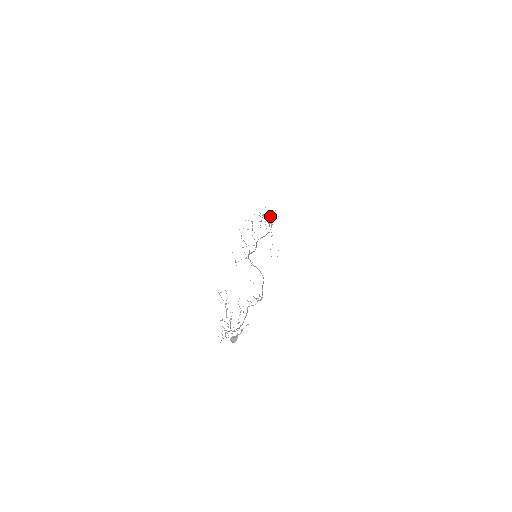
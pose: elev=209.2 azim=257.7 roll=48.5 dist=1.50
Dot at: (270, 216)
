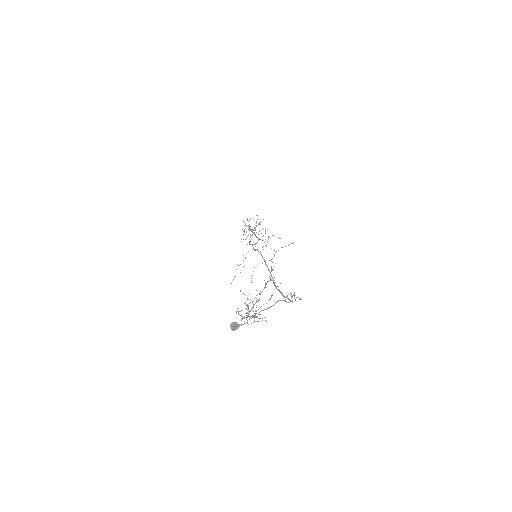
Dot at: occluded
